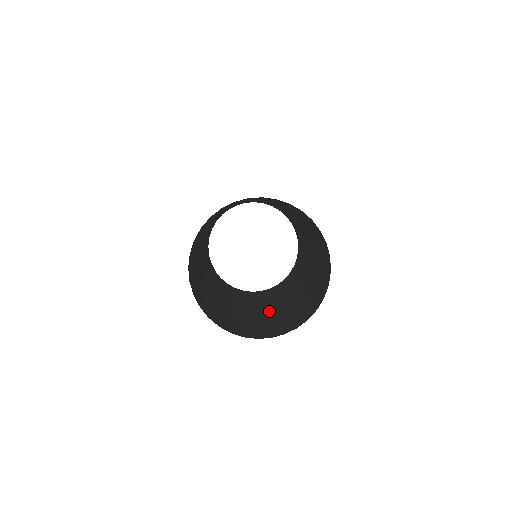
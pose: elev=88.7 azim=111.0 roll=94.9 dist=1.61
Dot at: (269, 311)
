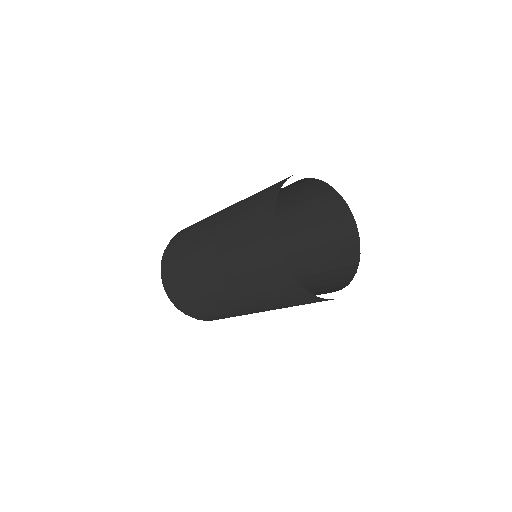
Dot at: occluded
